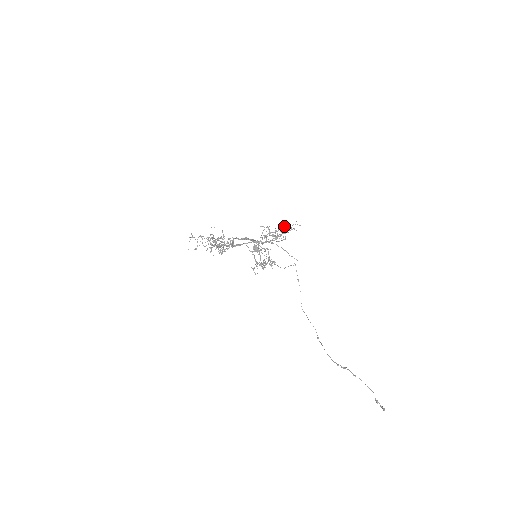
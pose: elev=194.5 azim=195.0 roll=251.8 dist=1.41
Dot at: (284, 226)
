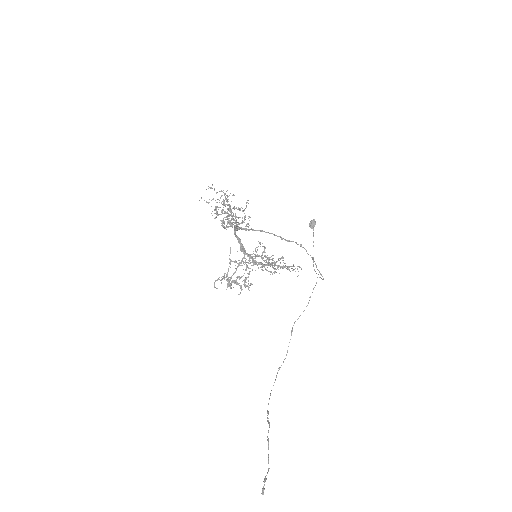
Dot at: occluded
